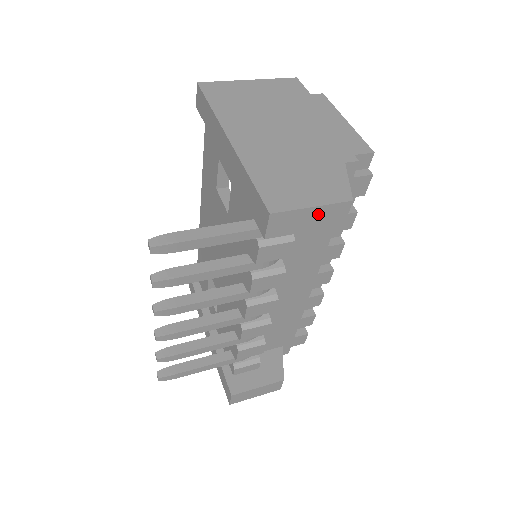
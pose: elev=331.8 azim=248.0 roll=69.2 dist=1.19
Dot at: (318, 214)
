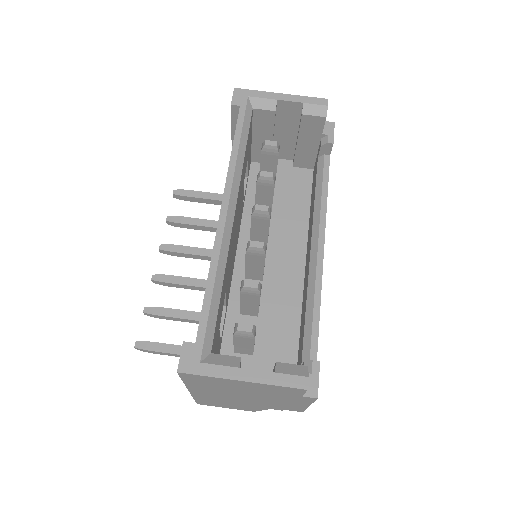
Dot at: occluded
